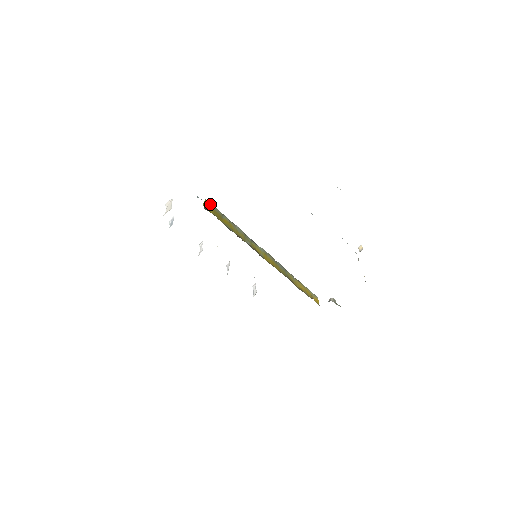
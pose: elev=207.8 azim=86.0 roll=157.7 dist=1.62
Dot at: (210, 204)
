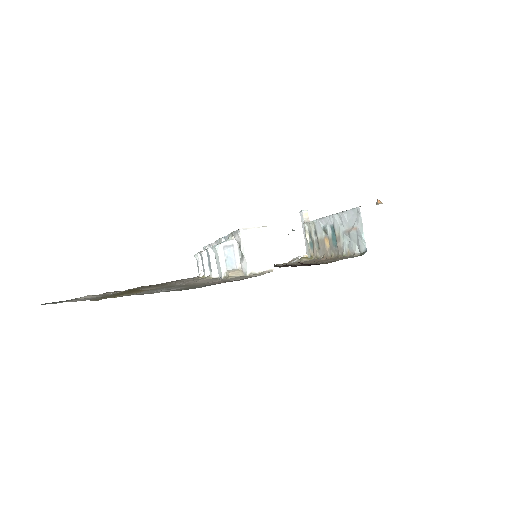
Dot at: occluded
